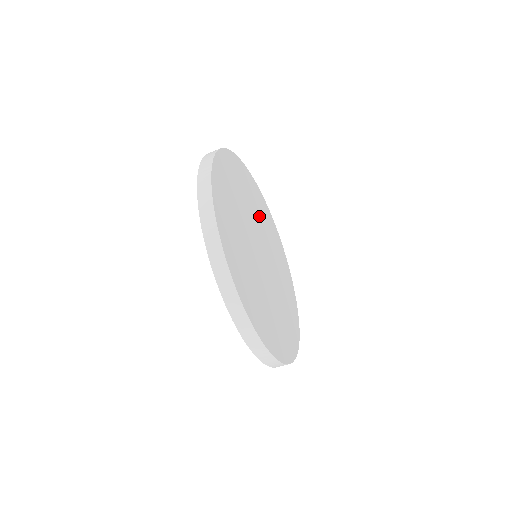
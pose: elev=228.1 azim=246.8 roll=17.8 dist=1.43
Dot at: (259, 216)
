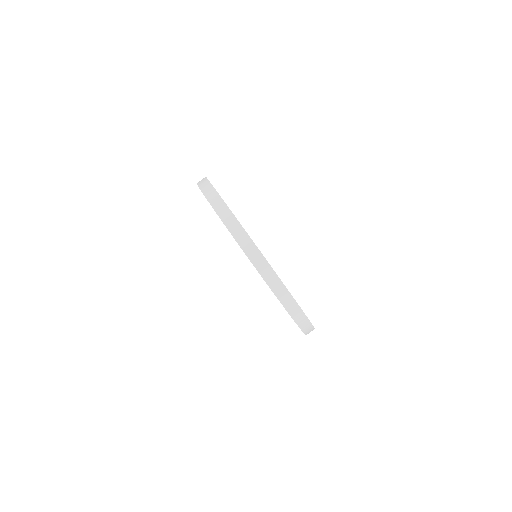
Dot at: occluded
